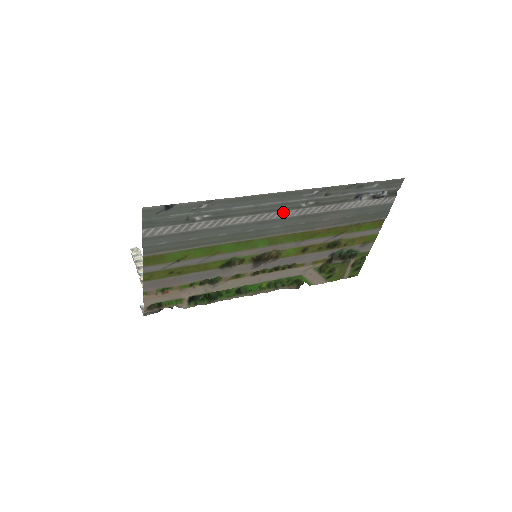
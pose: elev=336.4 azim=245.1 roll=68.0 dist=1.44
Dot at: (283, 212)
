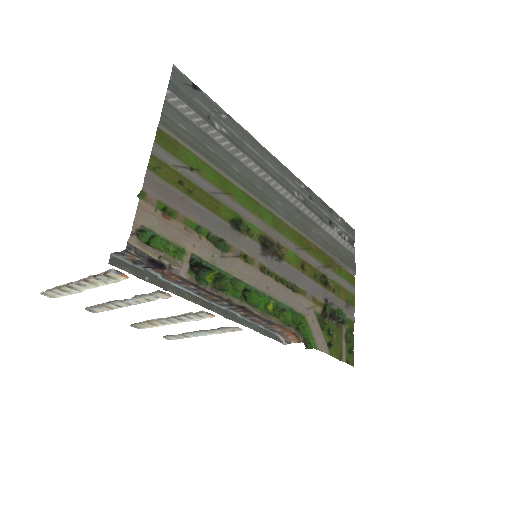
Dot at: (282, 189)
